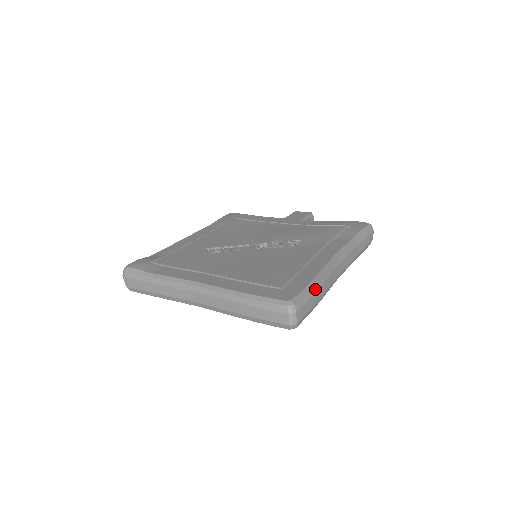
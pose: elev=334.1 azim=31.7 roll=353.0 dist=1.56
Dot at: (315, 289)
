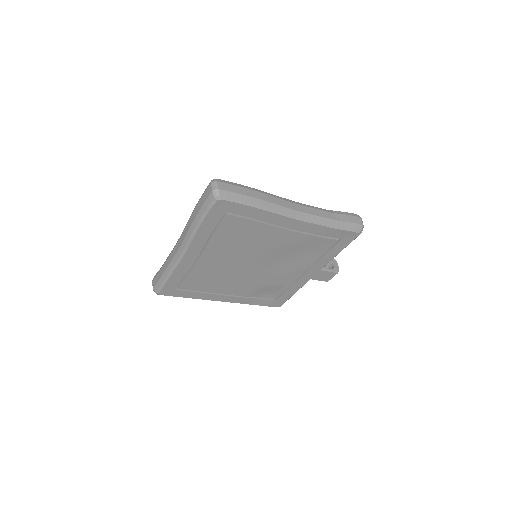
Dot at: (249, 188)
